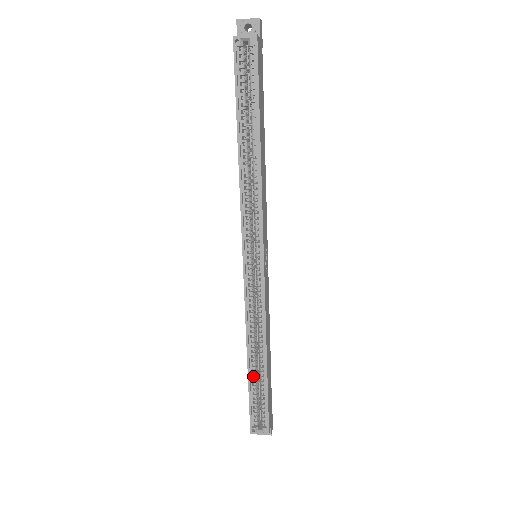
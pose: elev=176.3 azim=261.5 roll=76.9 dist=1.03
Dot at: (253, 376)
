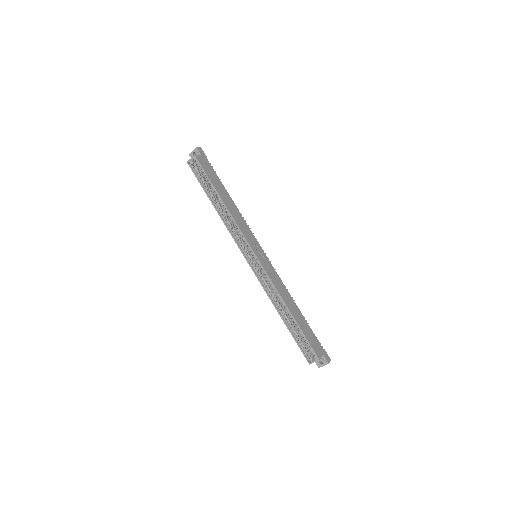
Dot at: (290, 325)
